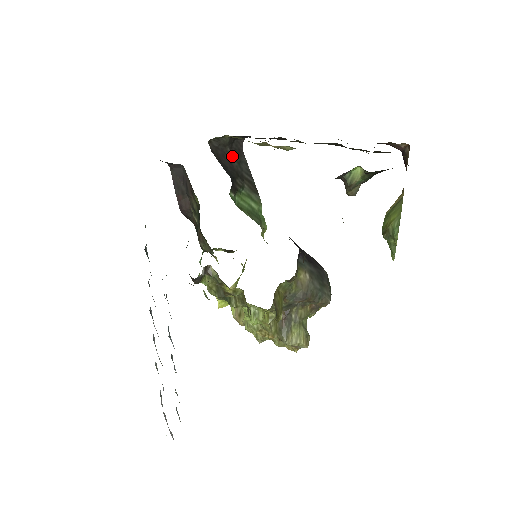
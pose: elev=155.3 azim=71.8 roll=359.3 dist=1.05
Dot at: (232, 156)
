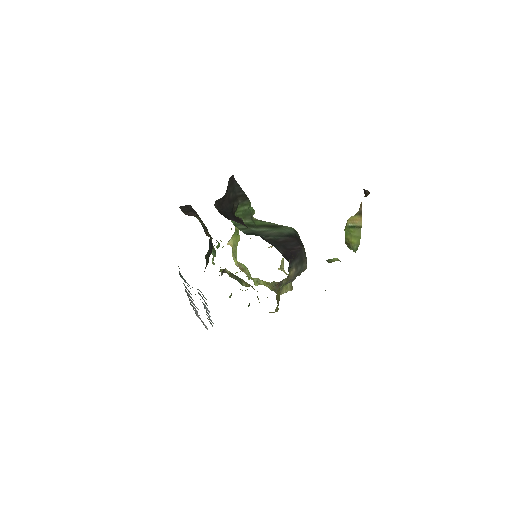
Dot at: (228, 192)
